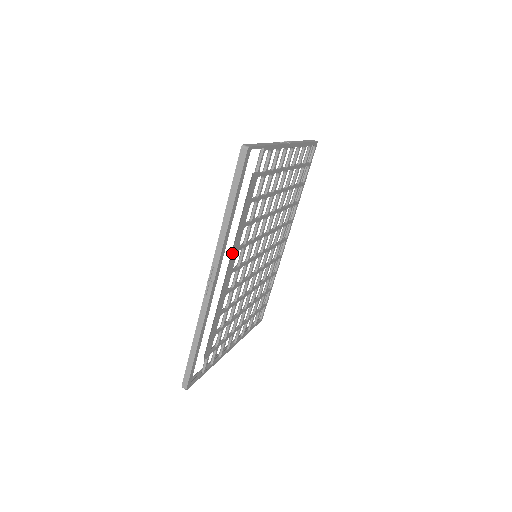
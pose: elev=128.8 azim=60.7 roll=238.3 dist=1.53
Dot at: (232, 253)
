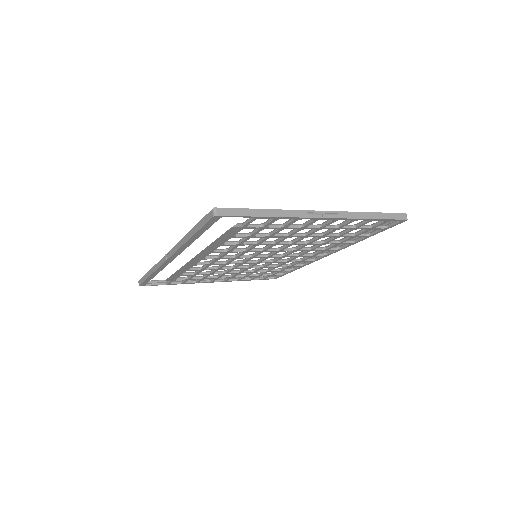
Dot at: (200, 253)
